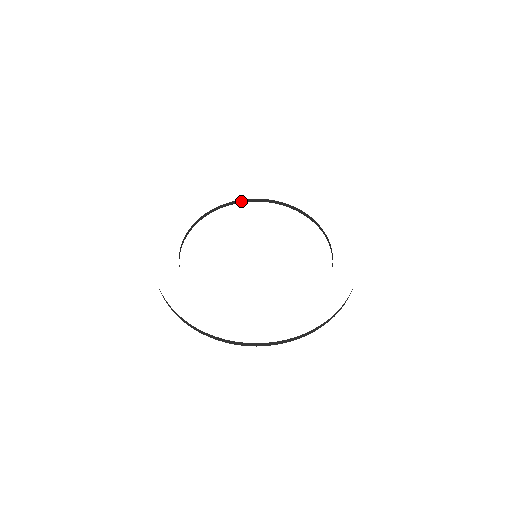
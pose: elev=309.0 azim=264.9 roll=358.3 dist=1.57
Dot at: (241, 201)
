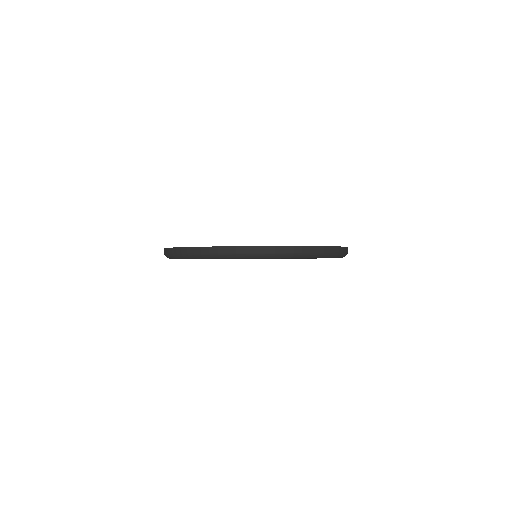
Dot at: occluded
